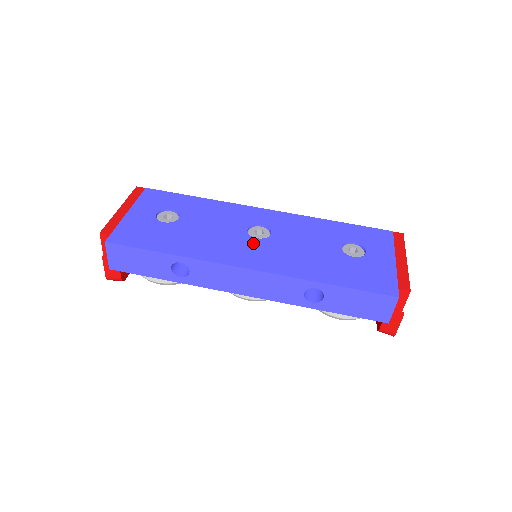
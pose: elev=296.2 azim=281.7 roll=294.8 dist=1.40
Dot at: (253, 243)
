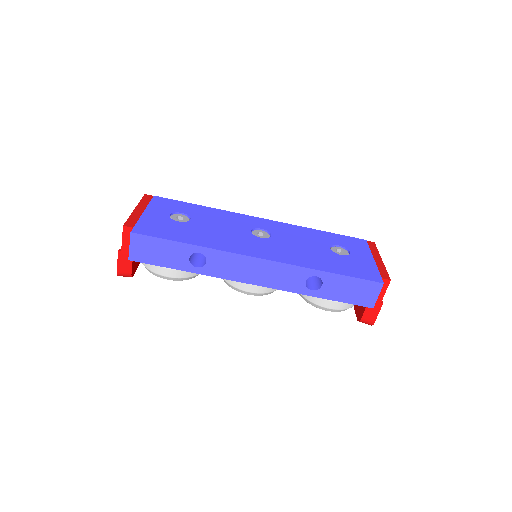
Dot at: (259, 241)
